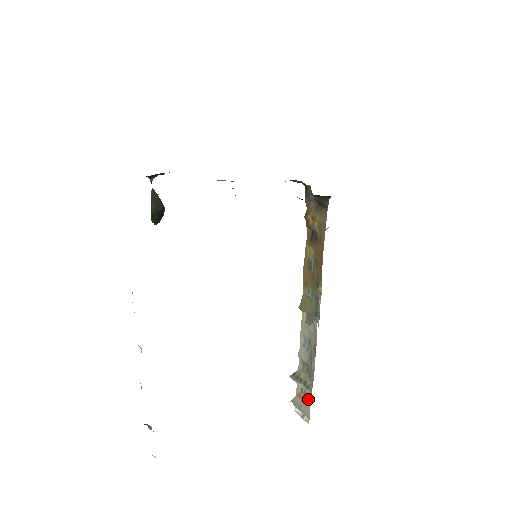
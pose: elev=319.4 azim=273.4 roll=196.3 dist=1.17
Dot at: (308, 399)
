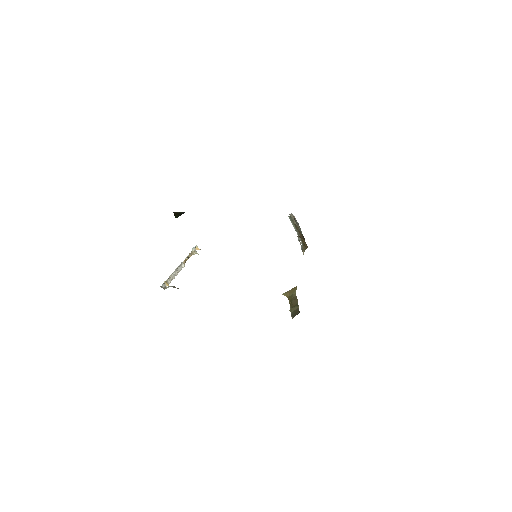
Dot at: occluded
